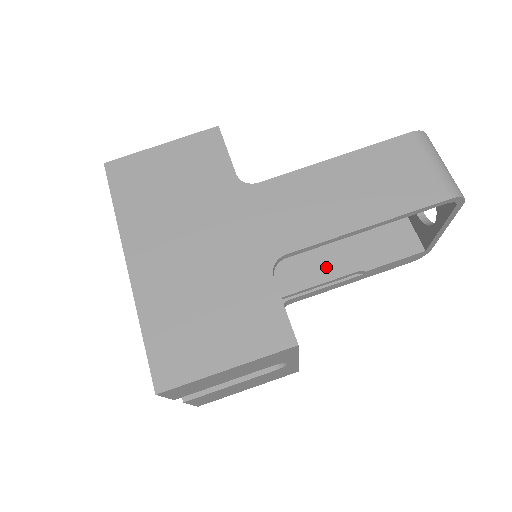
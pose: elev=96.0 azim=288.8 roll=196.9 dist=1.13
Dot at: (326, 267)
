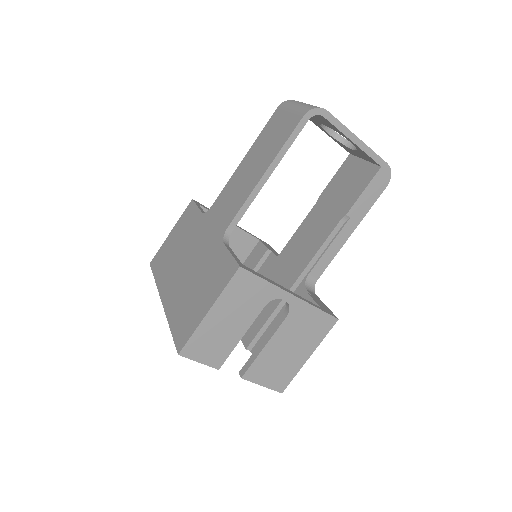
Dot at: (321, 234)
